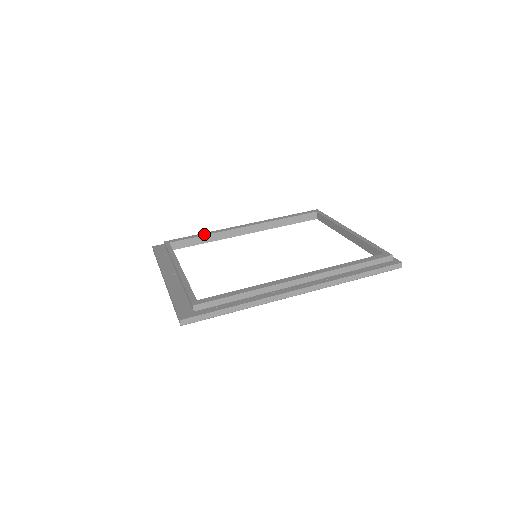
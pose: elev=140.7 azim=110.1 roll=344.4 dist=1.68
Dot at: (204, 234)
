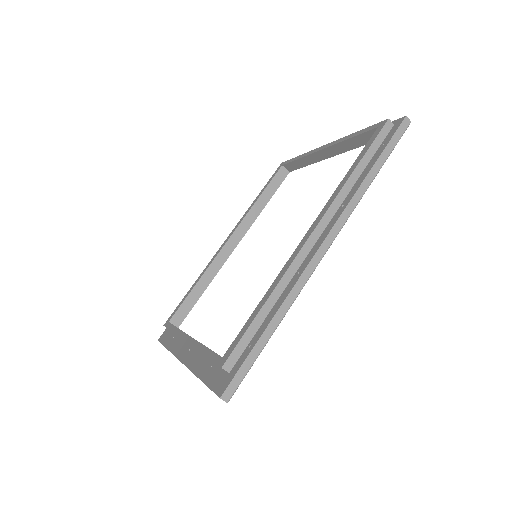
Dot at: (195, 284)
